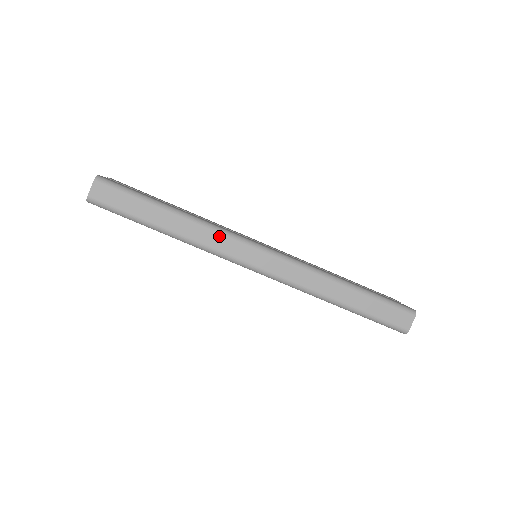
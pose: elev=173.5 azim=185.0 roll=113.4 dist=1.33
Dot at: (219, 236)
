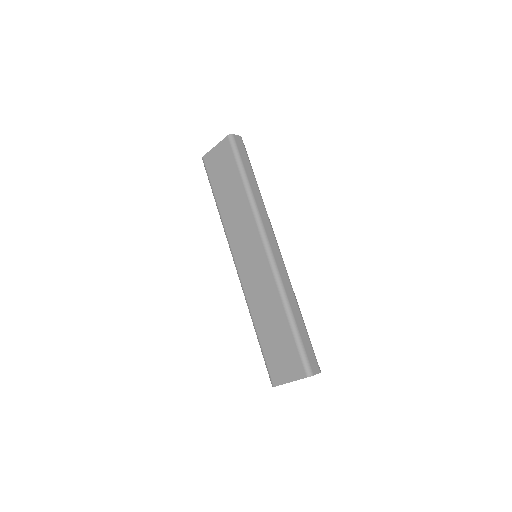
Dot at: (267, 216)
